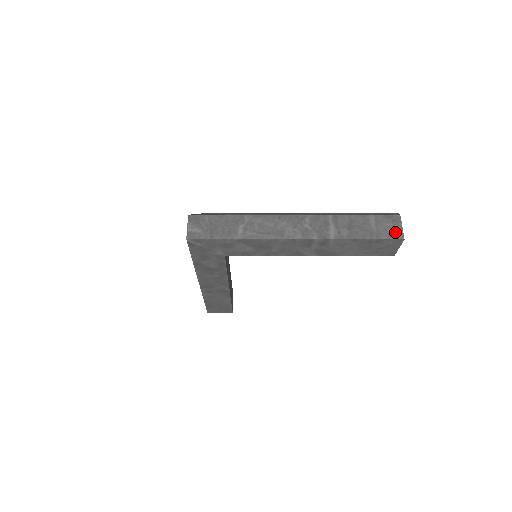
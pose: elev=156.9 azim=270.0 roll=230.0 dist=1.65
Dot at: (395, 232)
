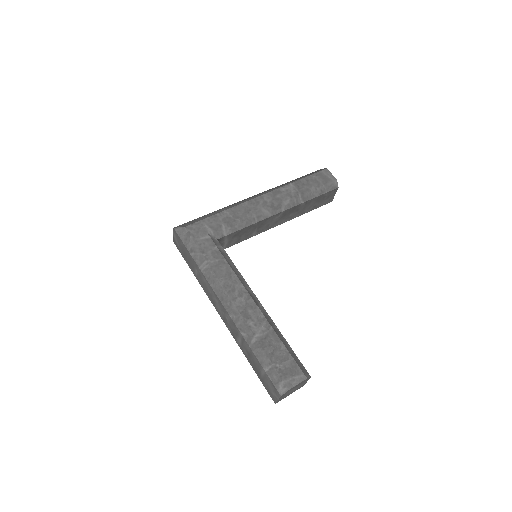
Dot at: (272, 394)
